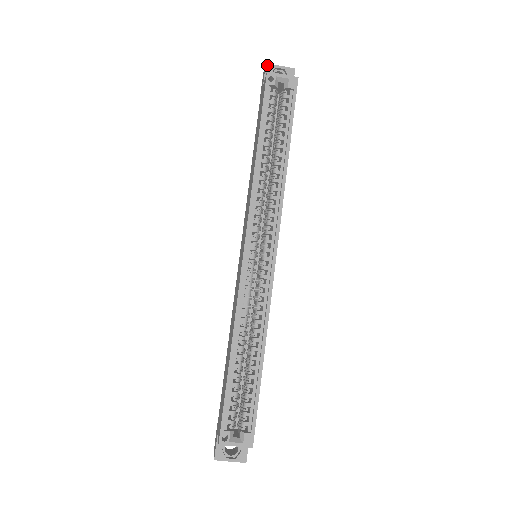
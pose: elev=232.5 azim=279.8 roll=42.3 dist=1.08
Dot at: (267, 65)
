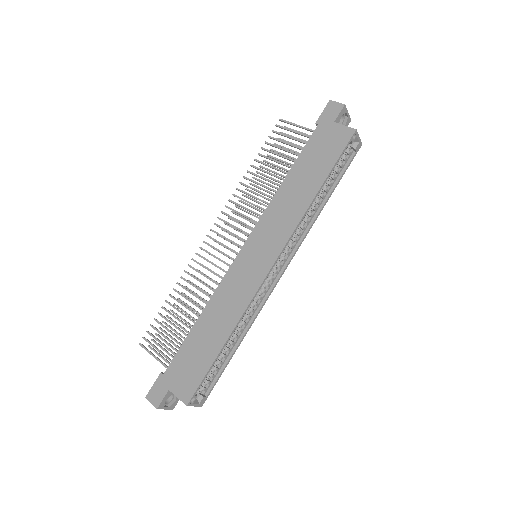
Dot at: (345, 106)
